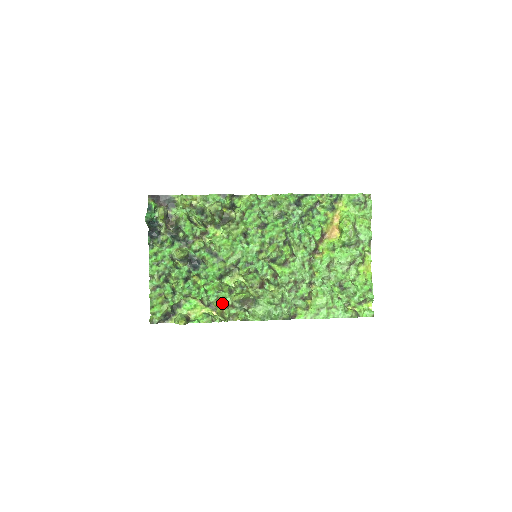
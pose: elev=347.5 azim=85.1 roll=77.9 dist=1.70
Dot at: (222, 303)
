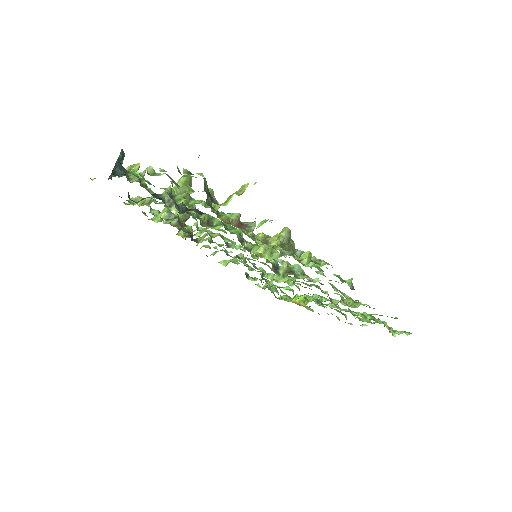
Dot at: occluded
